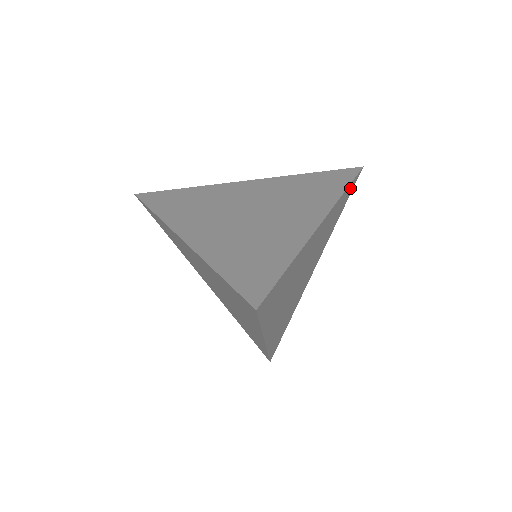
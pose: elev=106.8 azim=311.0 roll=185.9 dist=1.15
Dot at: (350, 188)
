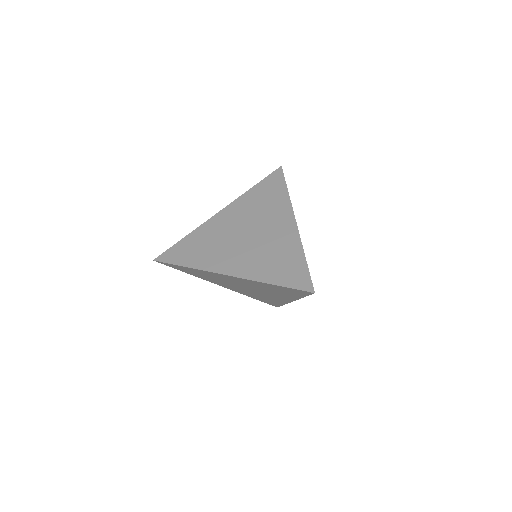
Dot at: occluded
